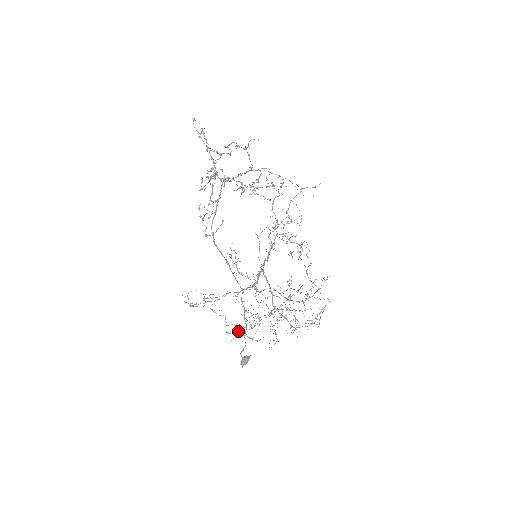
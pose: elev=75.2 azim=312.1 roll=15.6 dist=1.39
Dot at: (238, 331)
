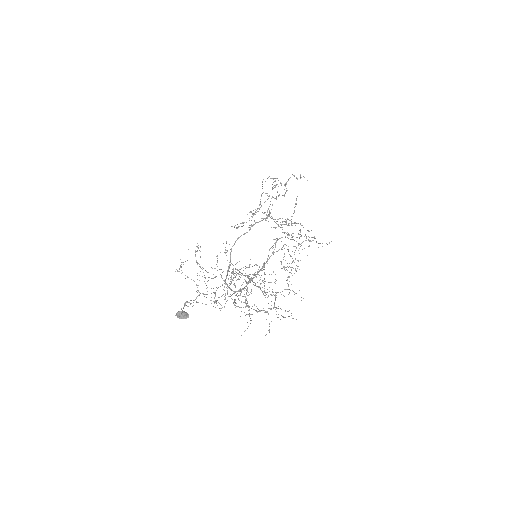
Dot at: occluded
